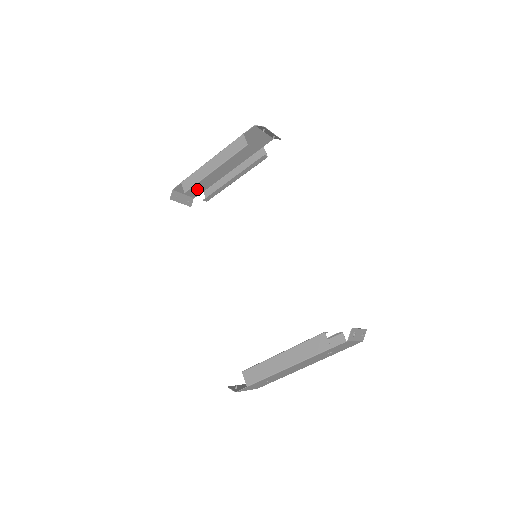
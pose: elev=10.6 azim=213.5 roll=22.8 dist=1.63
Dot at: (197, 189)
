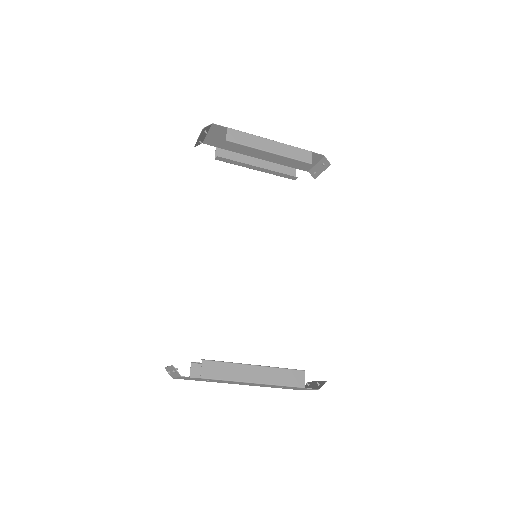
Dot at: (219, 141)
